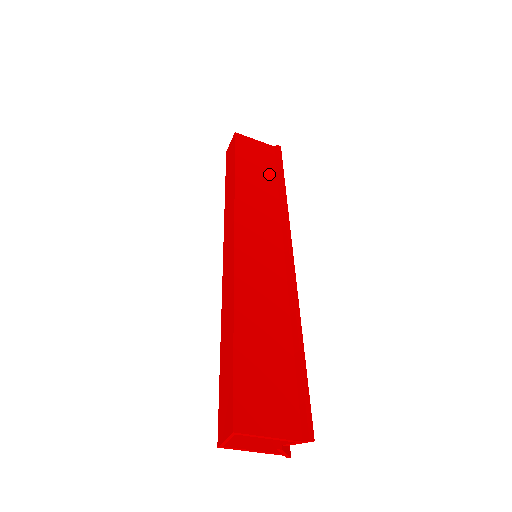
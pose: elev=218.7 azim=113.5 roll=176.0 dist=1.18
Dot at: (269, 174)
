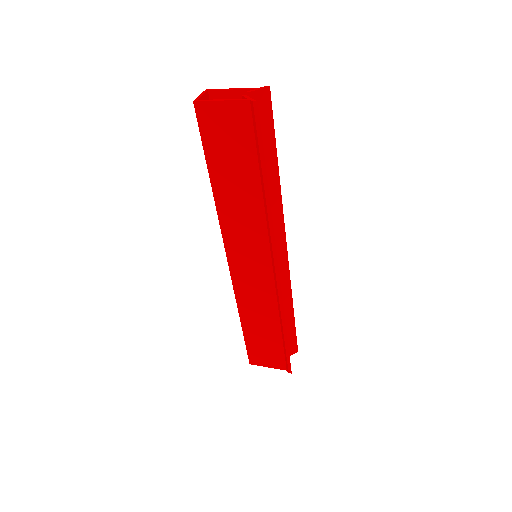
Dot at: (248, 167)
